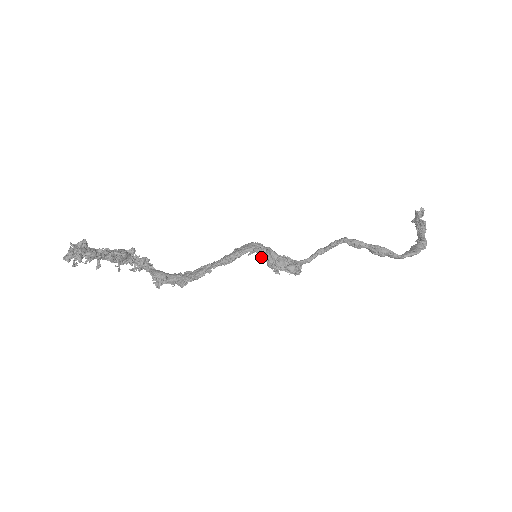
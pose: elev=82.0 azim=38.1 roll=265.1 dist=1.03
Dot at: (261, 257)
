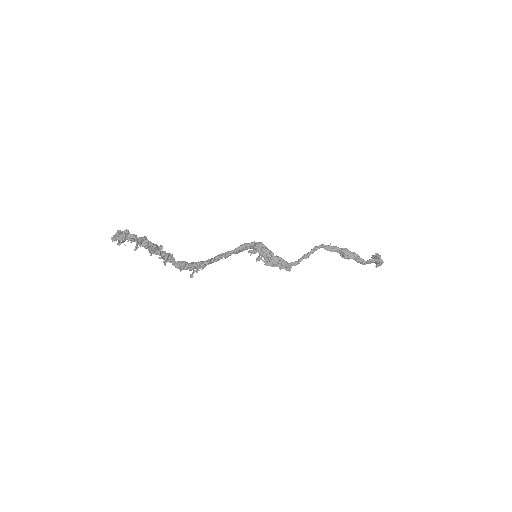
Dot at: (260, 254)
